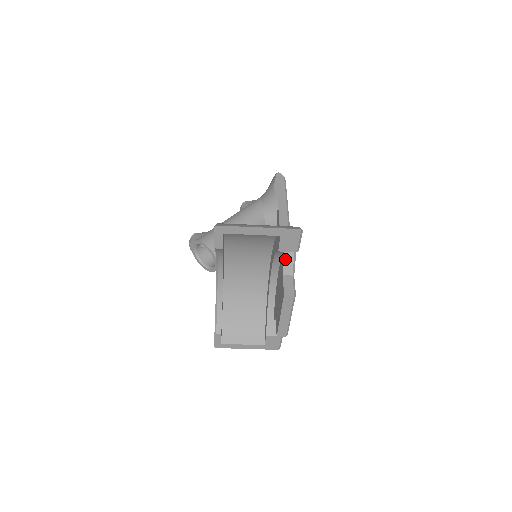
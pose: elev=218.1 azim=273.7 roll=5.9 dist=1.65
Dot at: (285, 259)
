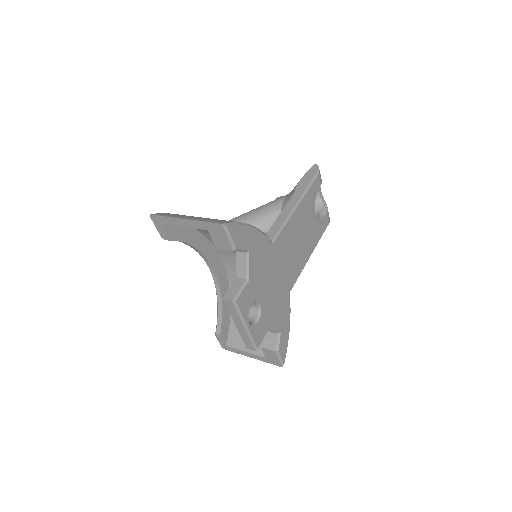
Dot at: (237, 259)
